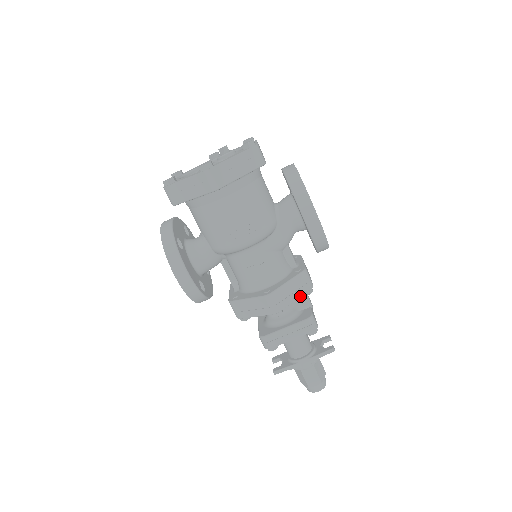
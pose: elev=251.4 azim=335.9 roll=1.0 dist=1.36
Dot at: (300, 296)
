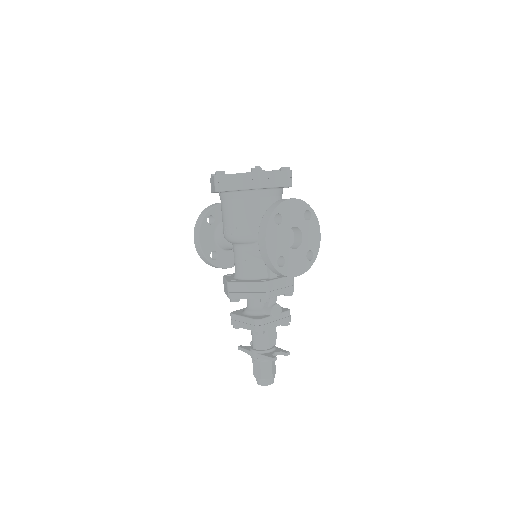
Dot at: (252, 298)
